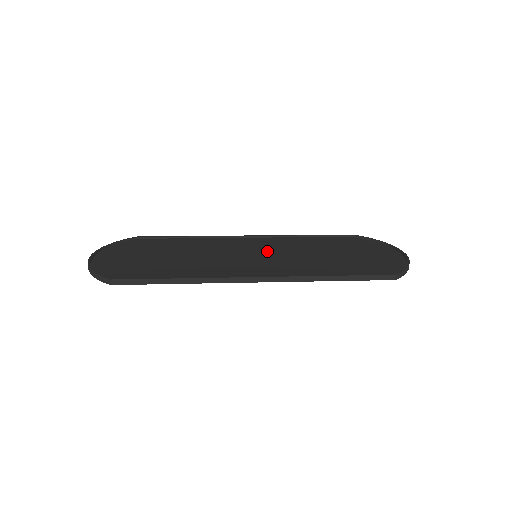
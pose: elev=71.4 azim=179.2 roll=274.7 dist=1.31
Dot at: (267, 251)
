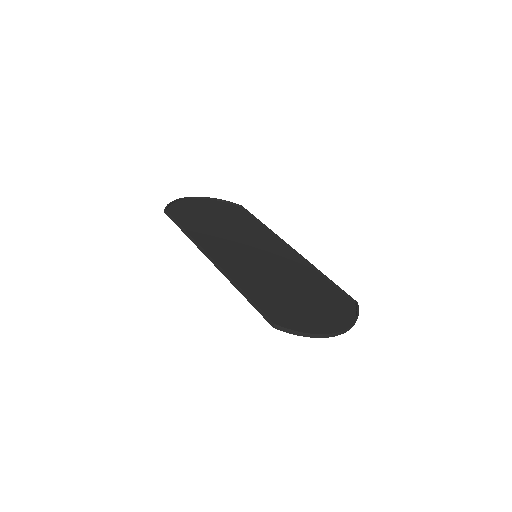
Dot at: (269, 259)
